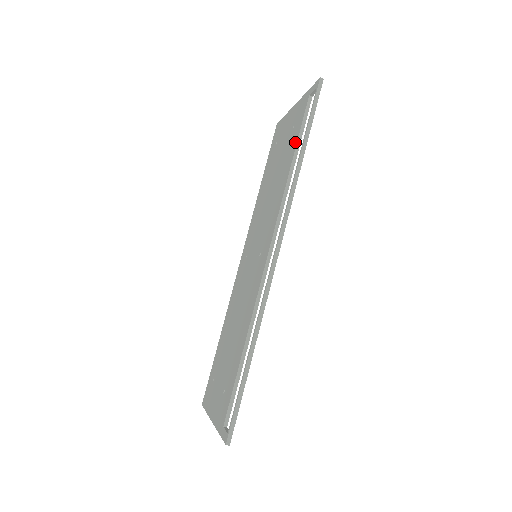
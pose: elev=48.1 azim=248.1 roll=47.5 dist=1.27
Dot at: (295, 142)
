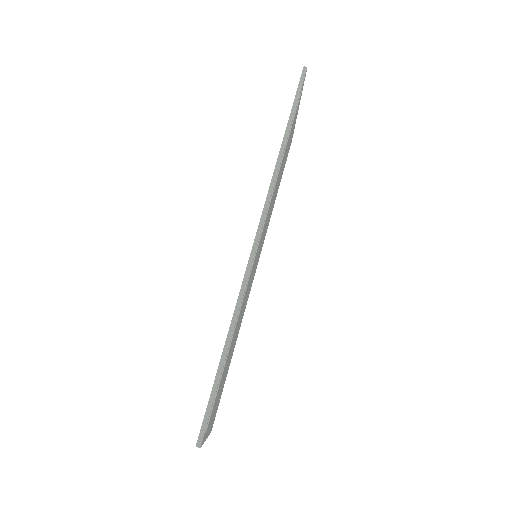
Dot at: occluded
